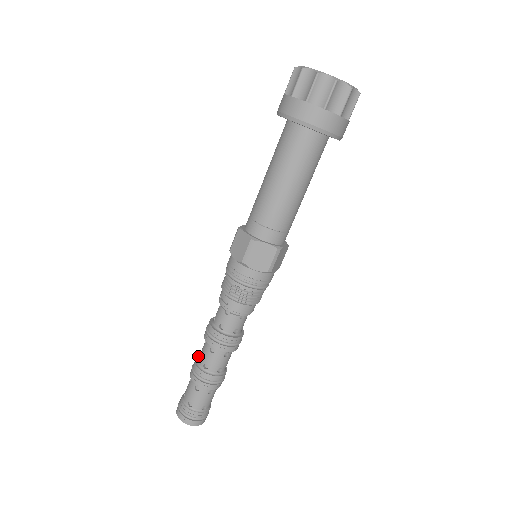
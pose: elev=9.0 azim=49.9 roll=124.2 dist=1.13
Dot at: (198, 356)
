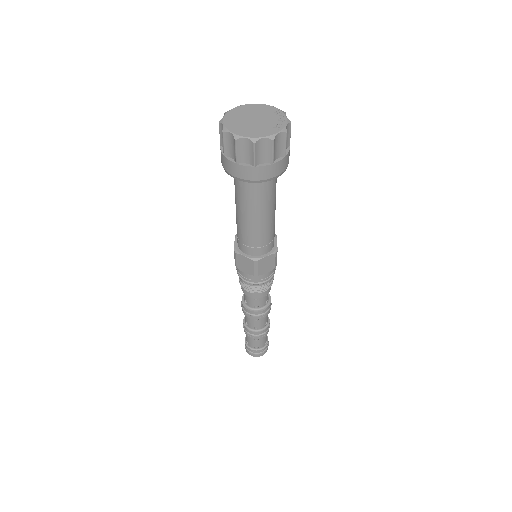
Dot at: occluded
